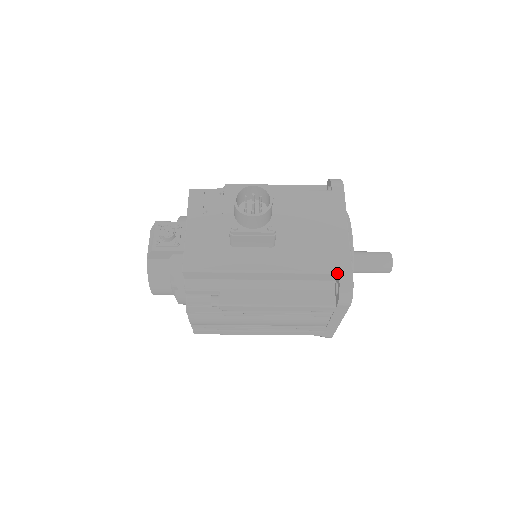
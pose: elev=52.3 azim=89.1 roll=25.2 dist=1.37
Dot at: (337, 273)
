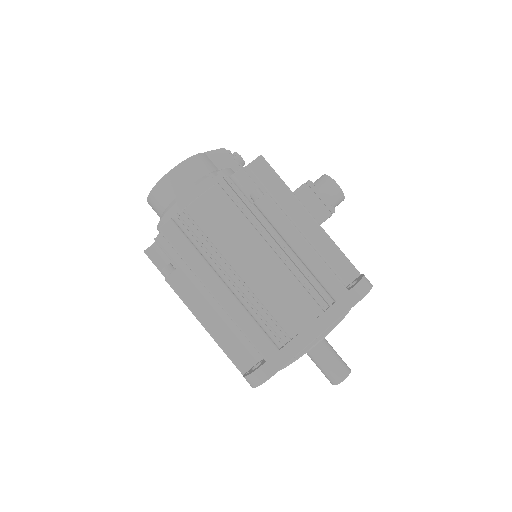
Dot at: (359, 274)
